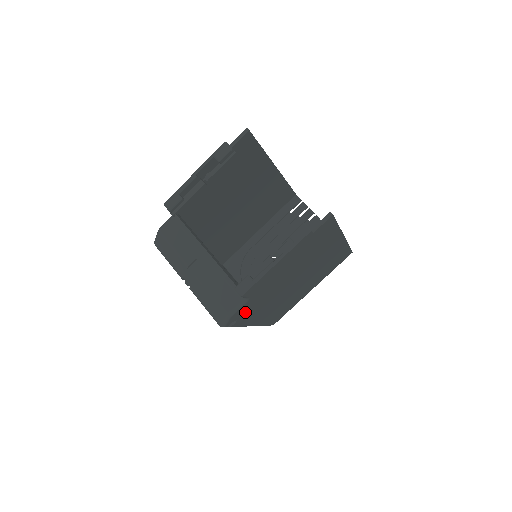
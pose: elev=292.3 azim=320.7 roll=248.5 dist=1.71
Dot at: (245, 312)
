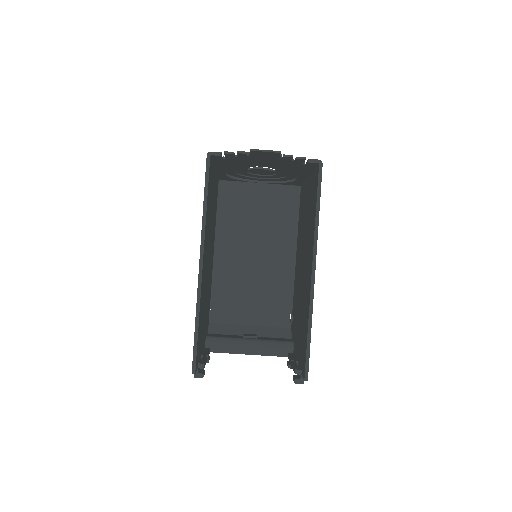
Dot at: occluded
